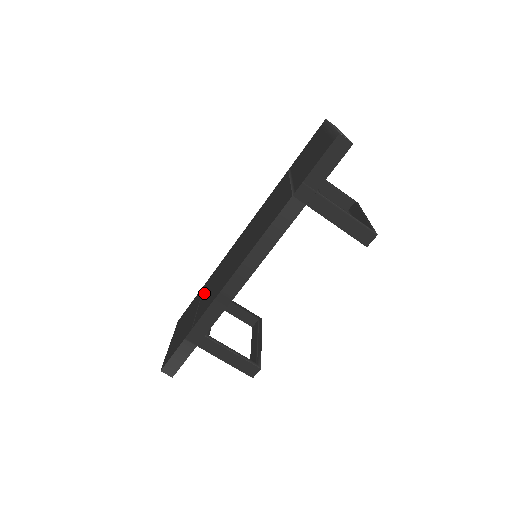
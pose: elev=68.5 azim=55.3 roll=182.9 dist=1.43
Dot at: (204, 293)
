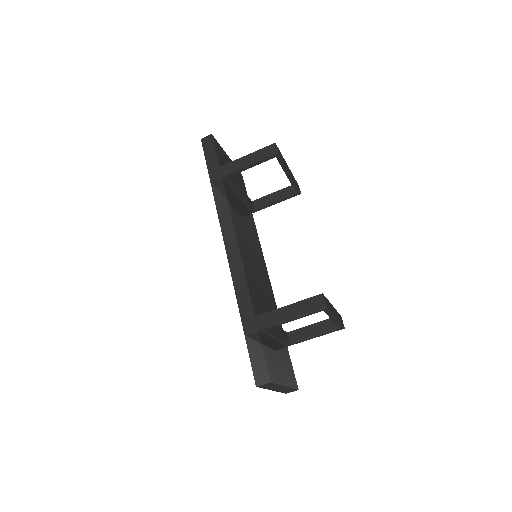
Dot at: occluded
